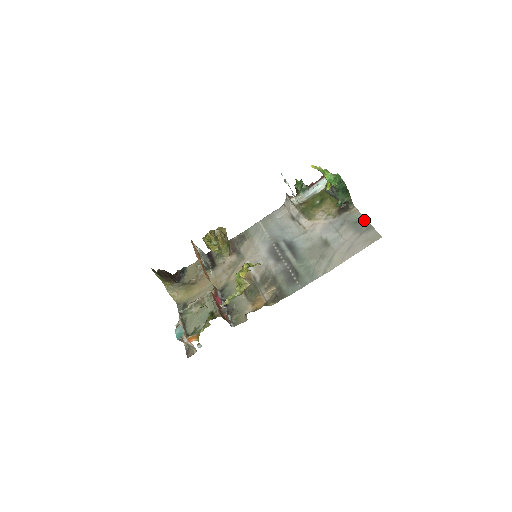
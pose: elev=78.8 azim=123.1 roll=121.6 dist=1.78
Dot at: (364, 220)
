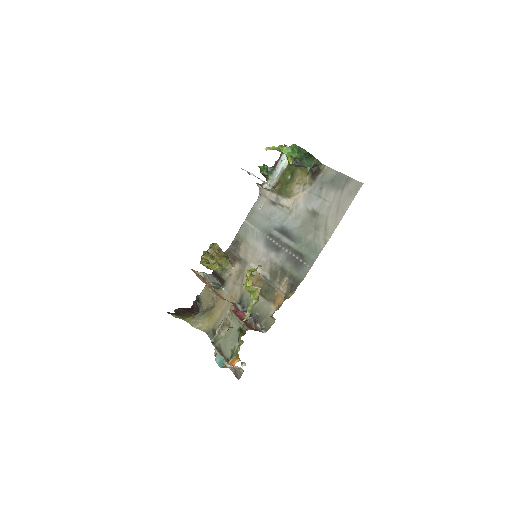
Dot at: (339, 175)
